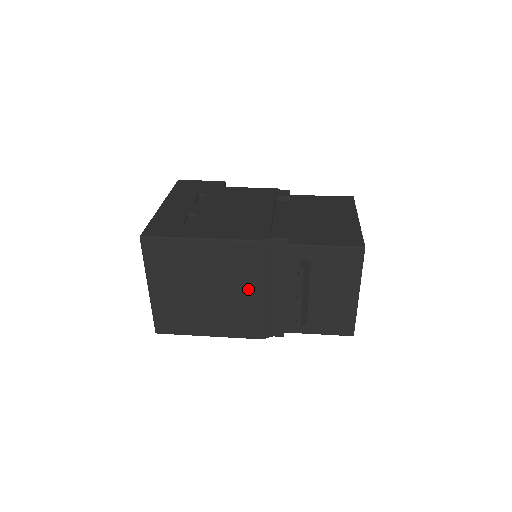
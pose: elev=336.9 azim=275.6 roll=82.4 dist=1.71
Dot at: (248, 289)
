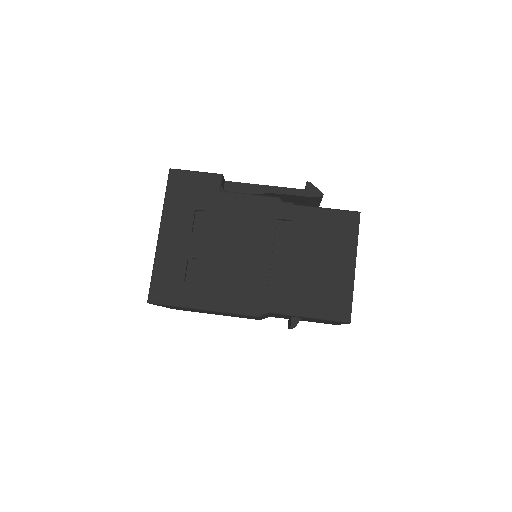
Dot at: occluded
